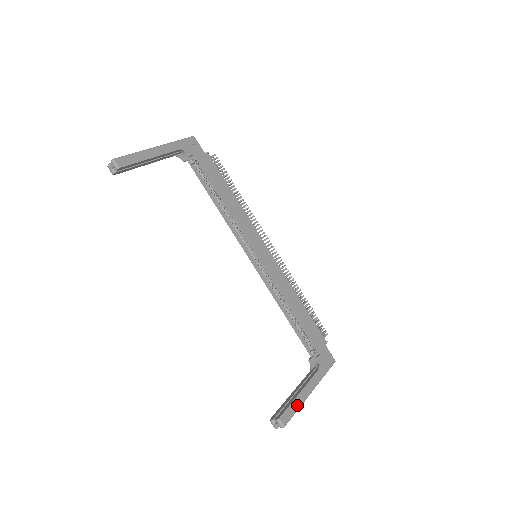
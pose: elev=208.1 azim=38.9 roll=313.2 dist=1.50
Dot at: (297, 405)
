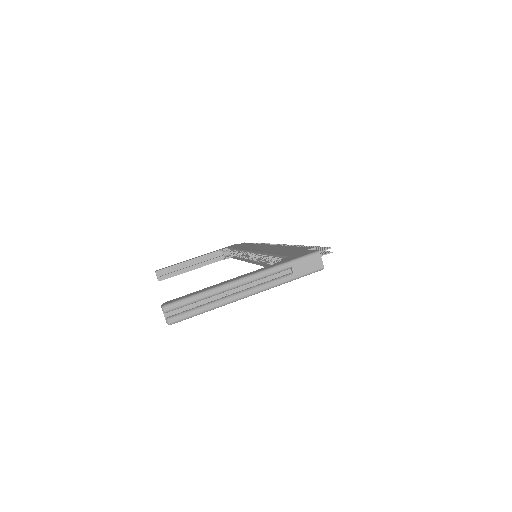
Dot at: (204, 290)
